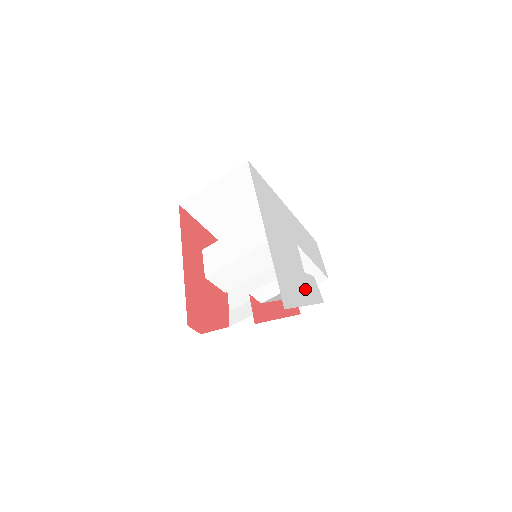
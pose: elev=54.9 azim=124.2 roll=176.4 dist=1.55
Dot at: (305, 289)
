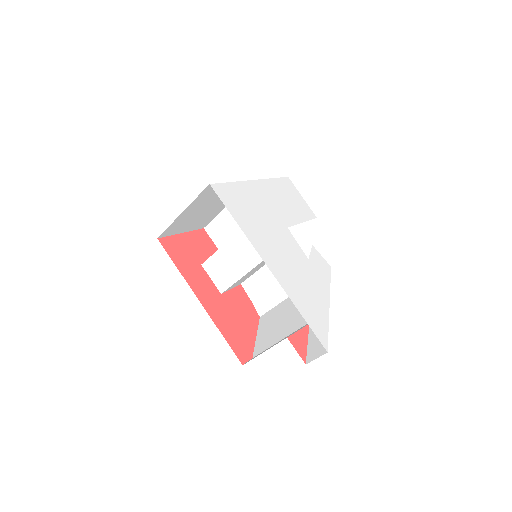
Dot at: (319, 284)
